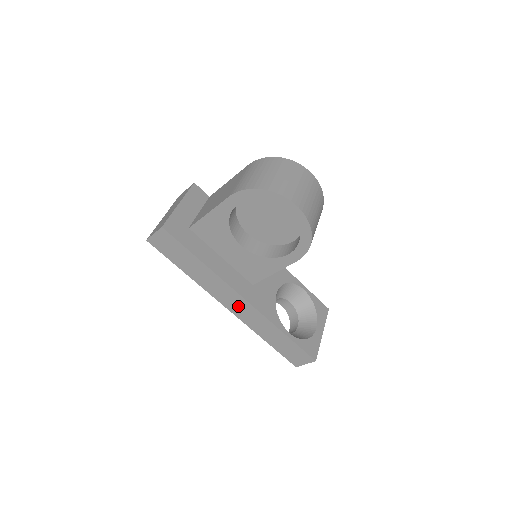
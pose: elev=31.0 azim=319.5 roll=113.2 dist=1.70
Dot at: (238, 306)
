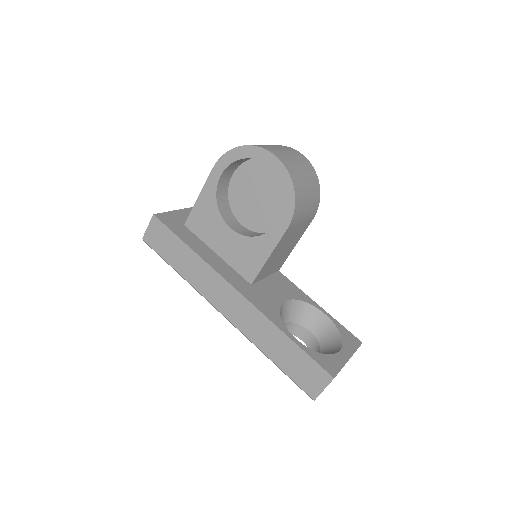
Dot at: (232, 305)
